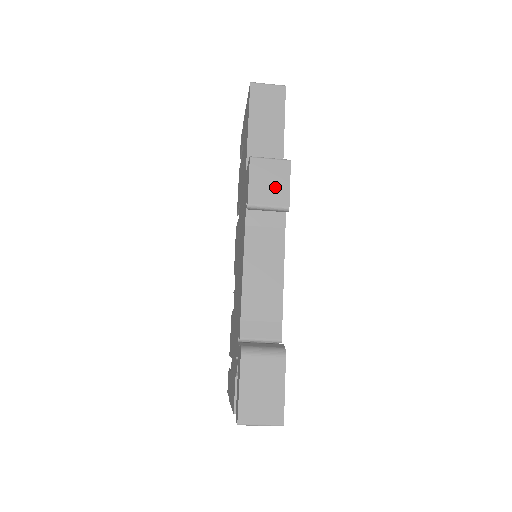
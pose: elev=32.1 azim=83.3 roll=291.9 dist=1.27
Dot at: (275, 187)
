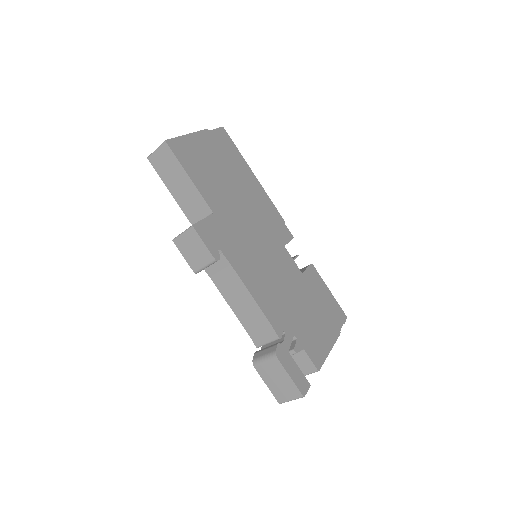
Dot at: (198, 251)
